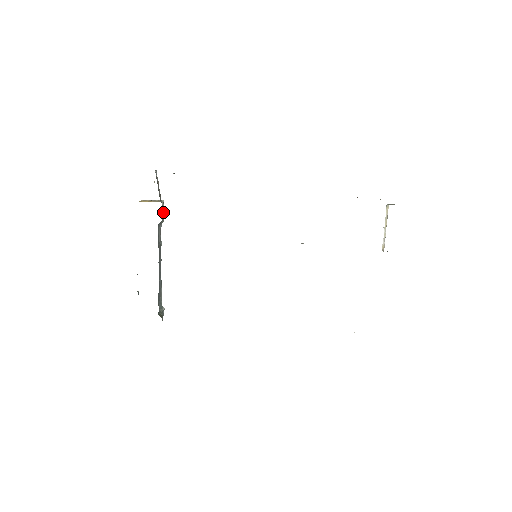
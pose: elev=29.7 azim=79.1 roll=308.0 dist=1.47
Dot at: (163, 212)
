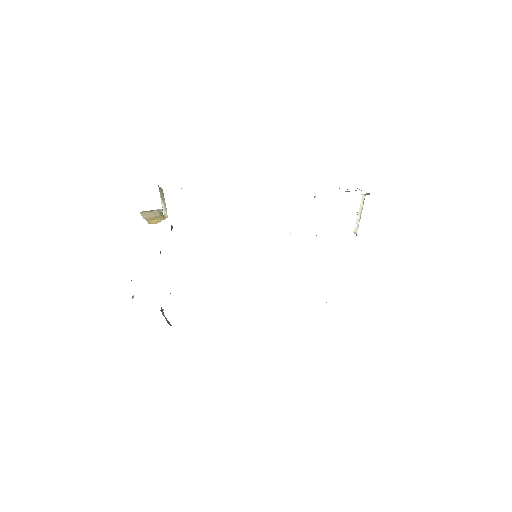
Dot at: (171, 229)
